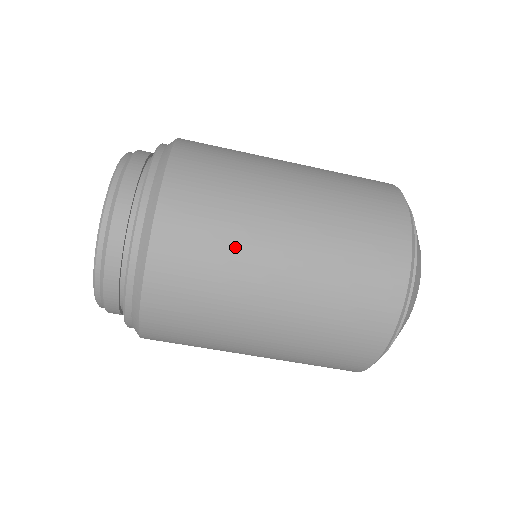
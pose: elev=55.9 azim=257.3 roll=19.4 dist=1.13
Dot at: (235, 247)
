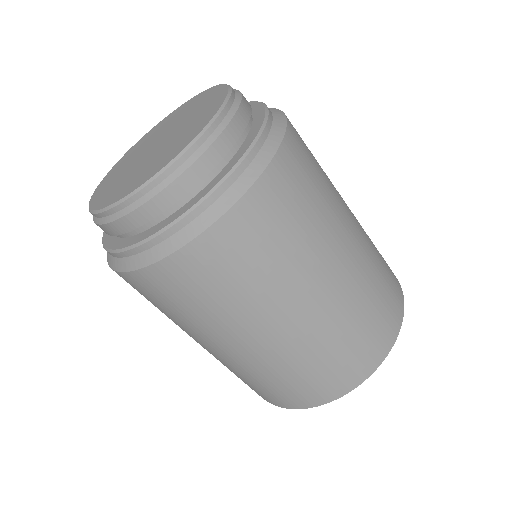
Dot at: (324, 215)
